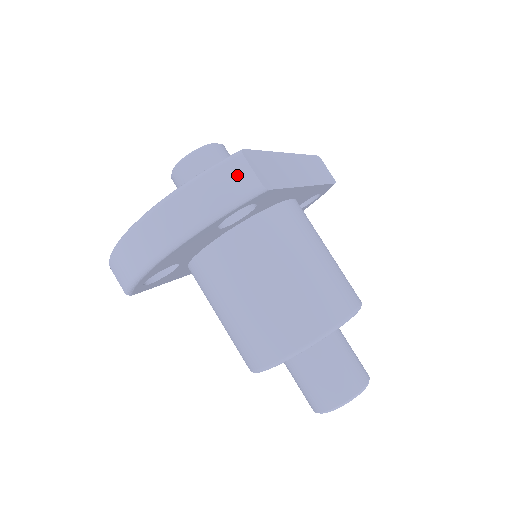
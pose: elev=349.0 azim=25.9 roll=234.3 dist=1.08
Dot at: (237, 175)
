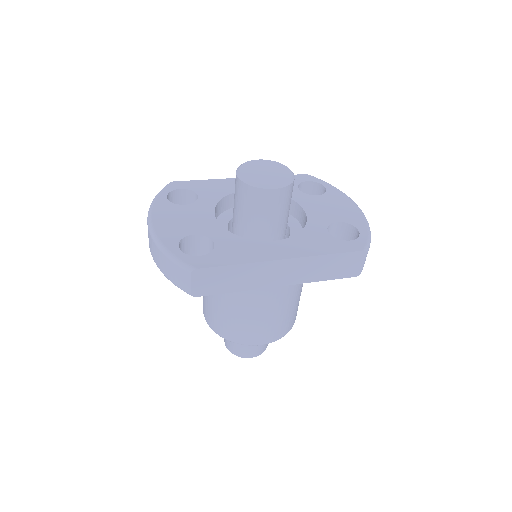
Dot at: (181, 277)
